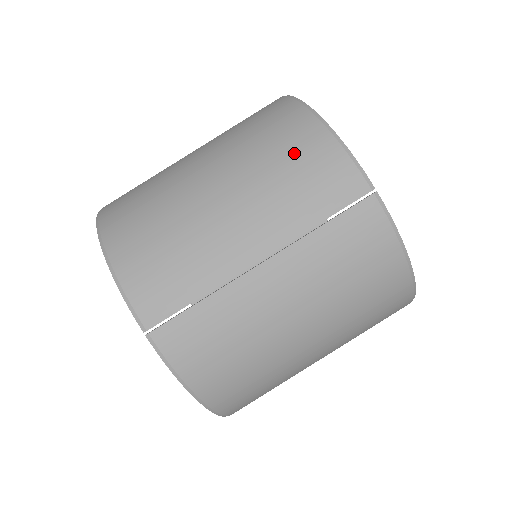
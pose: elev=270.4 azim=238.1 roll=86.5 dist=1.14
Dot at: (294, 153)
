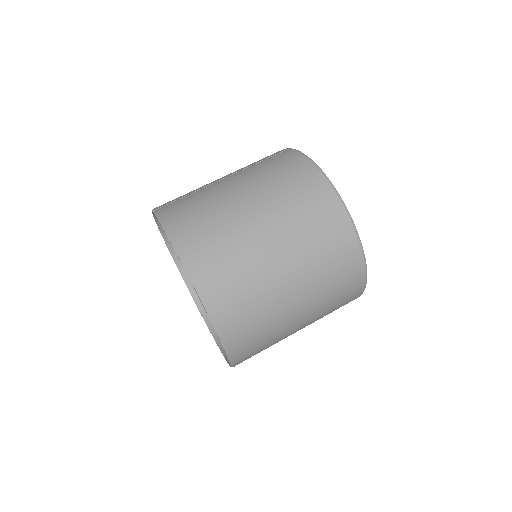
Dot at: occluded
